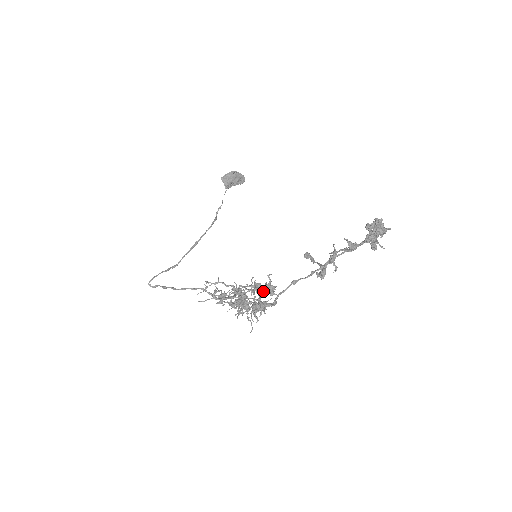
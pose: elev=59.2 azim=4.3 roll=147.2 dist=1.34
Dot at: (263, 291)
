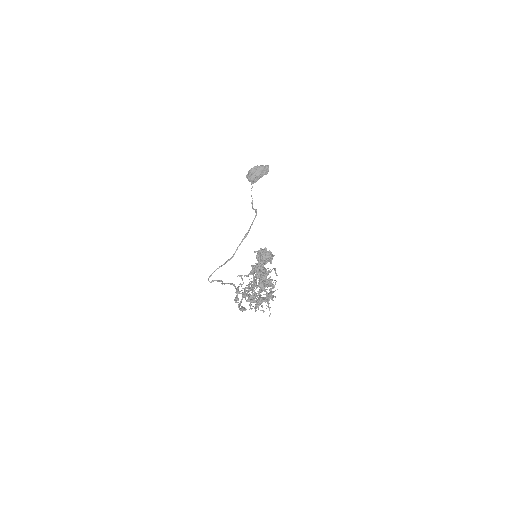
Dot at: occluded
